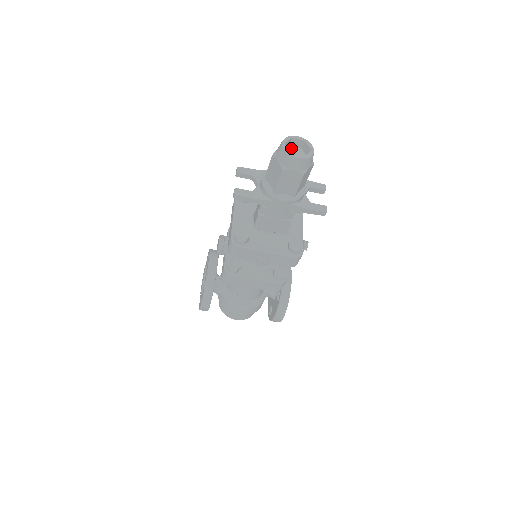
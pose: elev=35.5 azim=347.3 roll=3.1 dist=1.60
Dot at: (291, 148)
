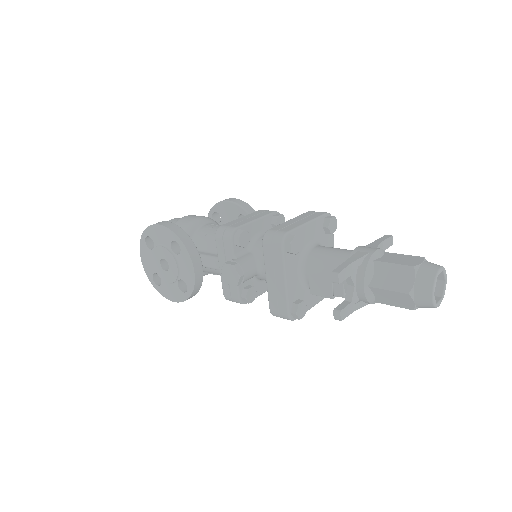
Dot at: occluded
